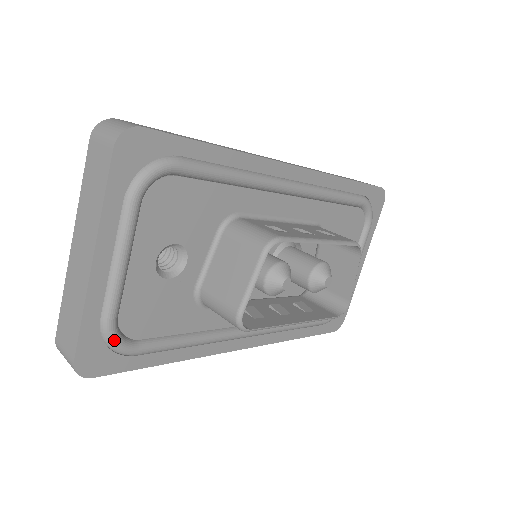
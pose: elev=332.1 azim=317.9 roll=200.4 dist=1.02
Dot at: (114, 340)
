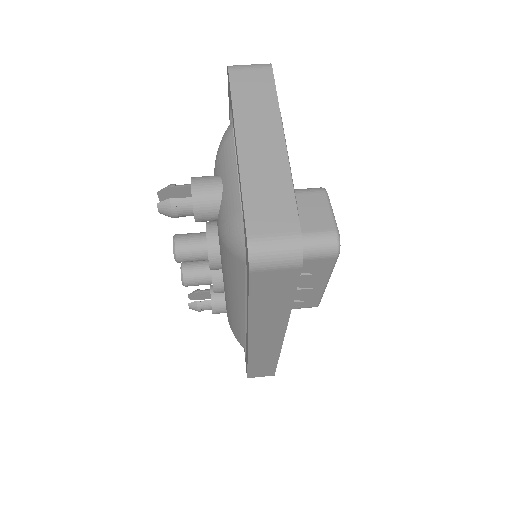
Dot at: occluded
